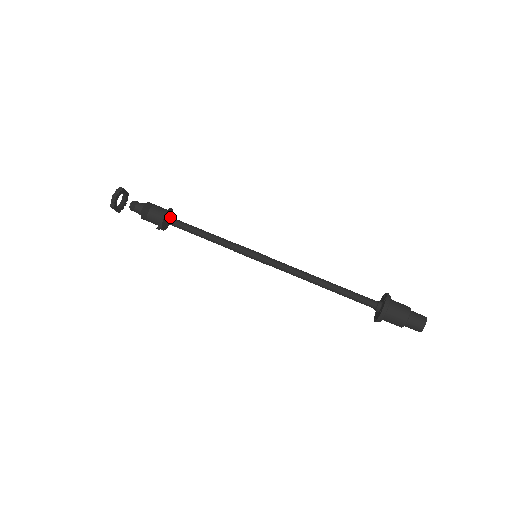
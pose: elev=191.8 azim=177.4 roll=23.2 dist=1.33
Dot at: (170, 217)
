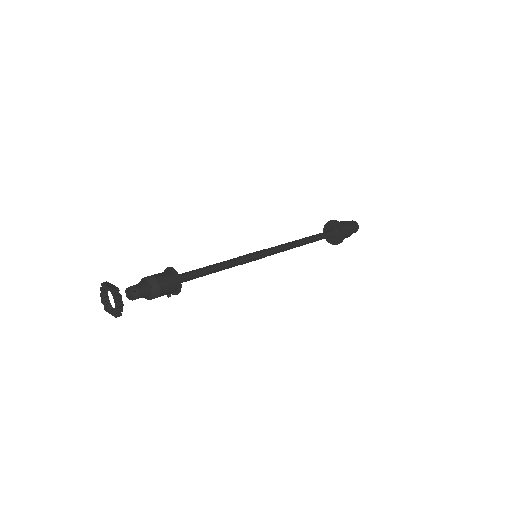
Dot at: occluded
